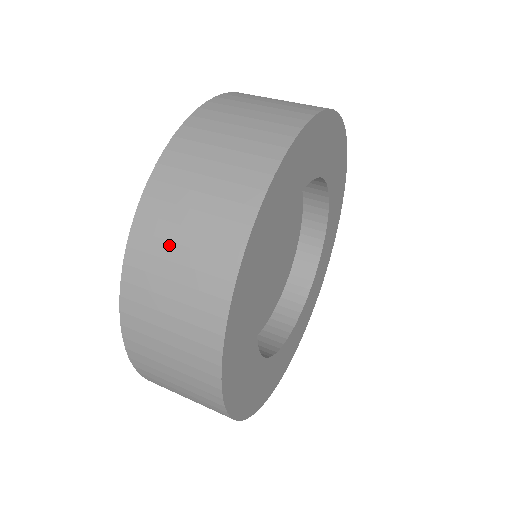
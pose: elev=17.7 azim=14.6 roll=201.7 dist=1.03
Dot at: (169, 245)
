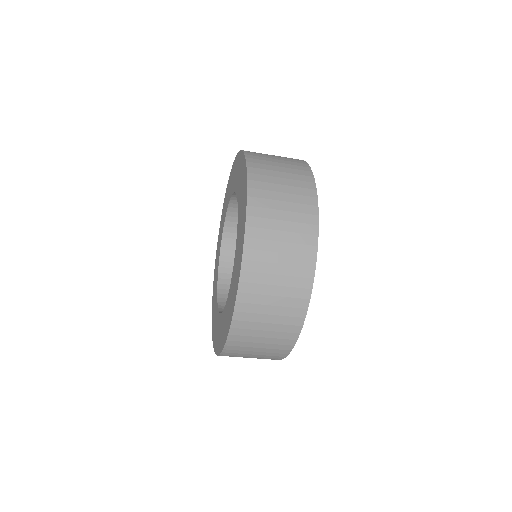
Dot at: (273, 243)
